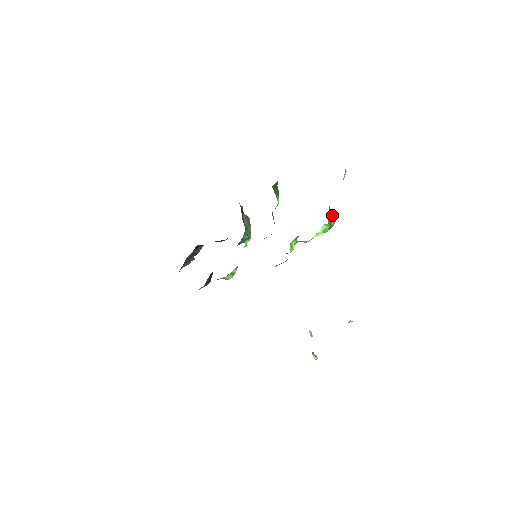
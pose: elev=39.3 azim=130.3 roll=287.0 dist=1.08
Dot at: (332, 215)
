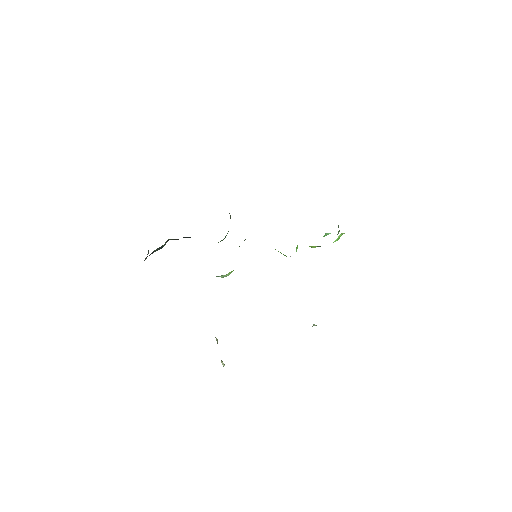
Dot at: (338, 225)
